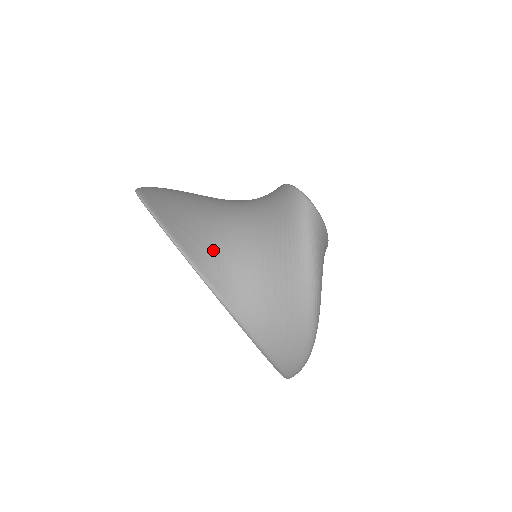
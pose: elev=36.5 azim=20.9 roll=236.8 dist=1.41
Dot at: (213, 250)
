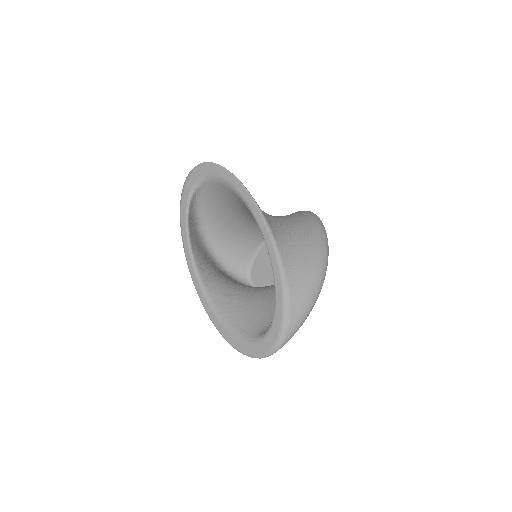
Dot at: occluded
